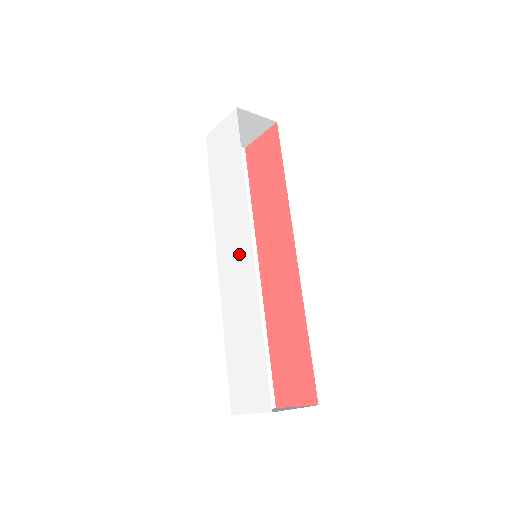
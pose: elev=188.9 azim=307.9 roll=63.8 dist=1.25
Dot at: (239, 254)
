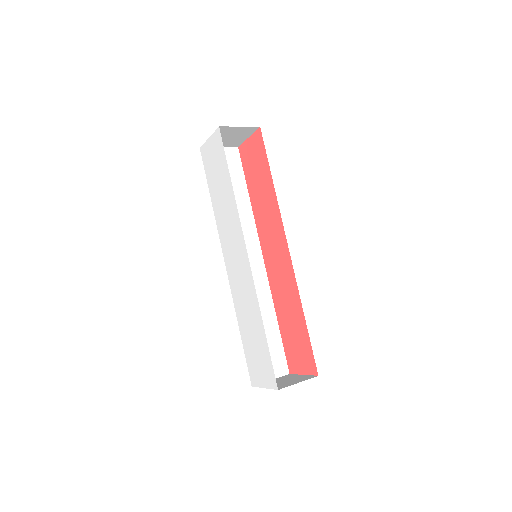
Dot at: (239, 261)
